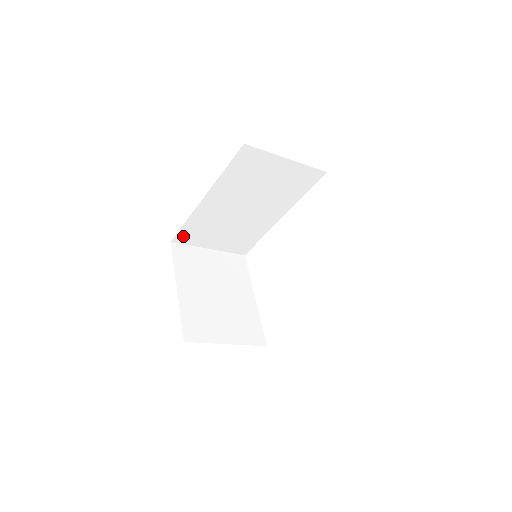
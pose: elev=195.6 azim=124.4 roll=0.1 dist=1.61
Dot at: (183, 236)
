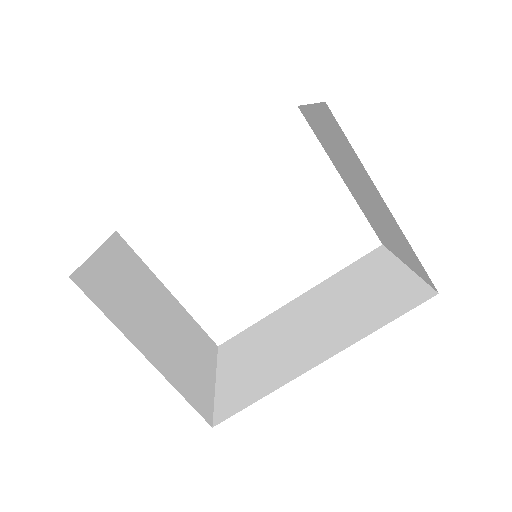
Dot at: occluded
